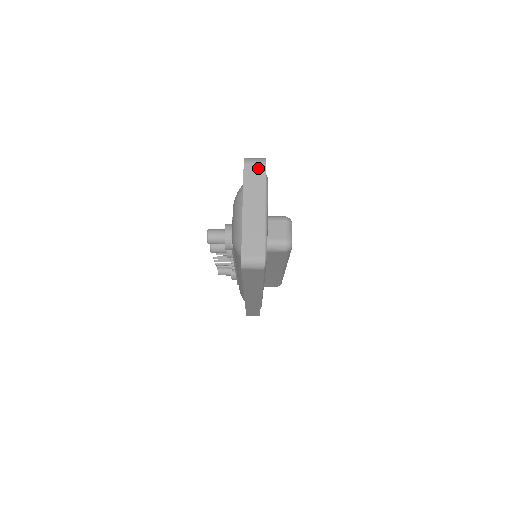
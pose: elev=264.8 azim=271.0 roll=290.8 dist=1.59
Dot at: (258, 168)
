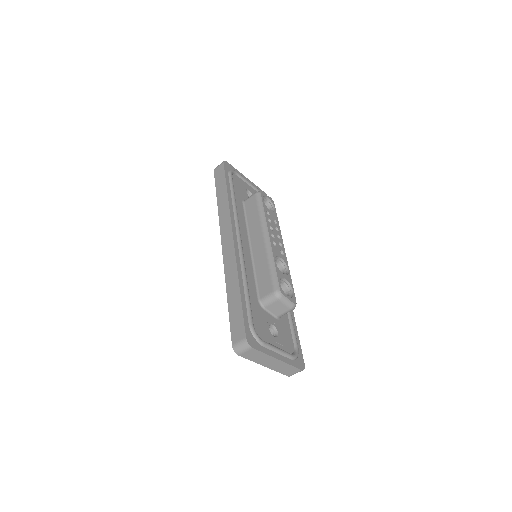
Dot at: (251, 352)
